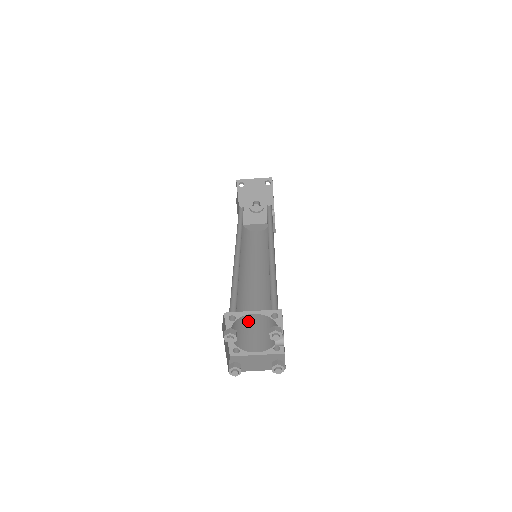
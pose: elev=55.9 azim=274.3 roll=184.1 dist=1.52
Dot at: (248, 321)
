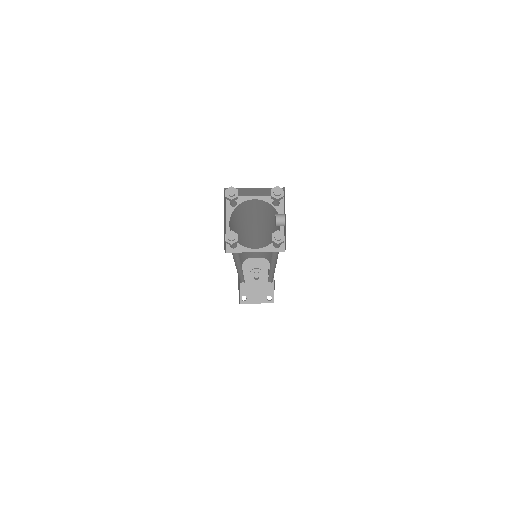
Dot at: occluded
